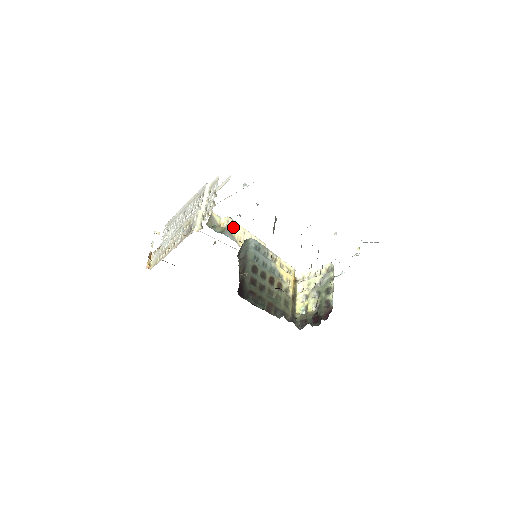
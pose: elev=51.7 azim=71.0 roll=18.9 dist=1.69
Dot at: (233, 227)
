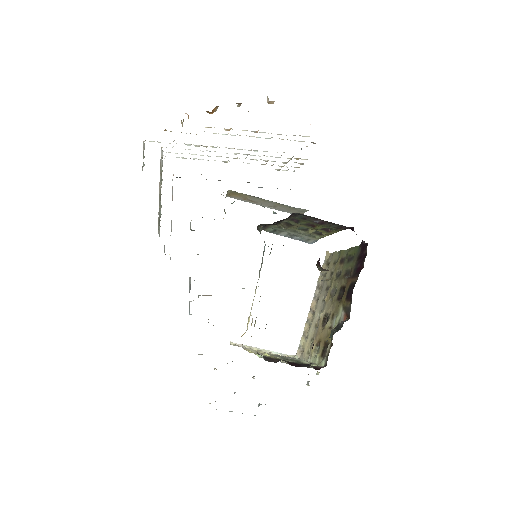
Dot at: occluded
